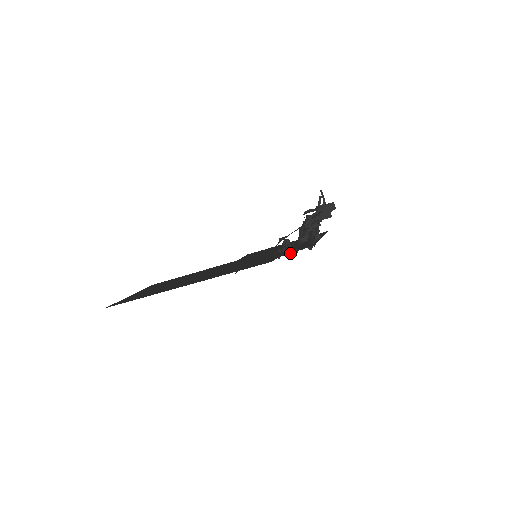
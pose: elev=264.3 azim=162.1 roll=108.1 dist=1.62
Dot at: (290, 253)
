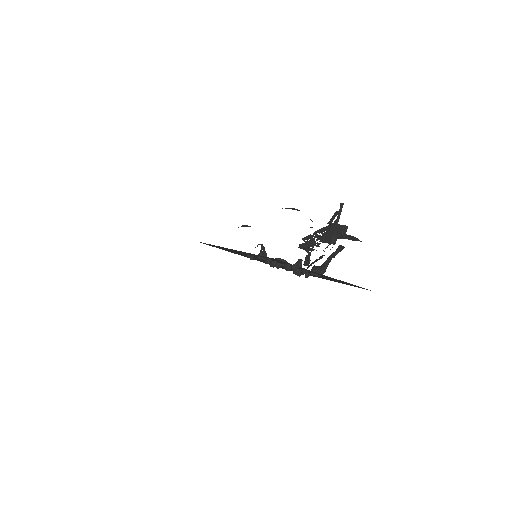
Dot at: (270, 264)
